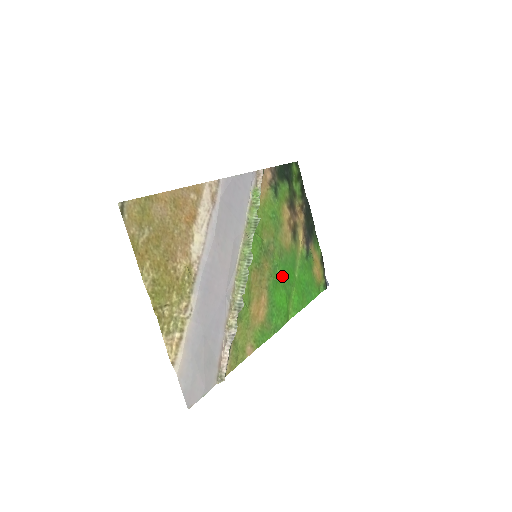
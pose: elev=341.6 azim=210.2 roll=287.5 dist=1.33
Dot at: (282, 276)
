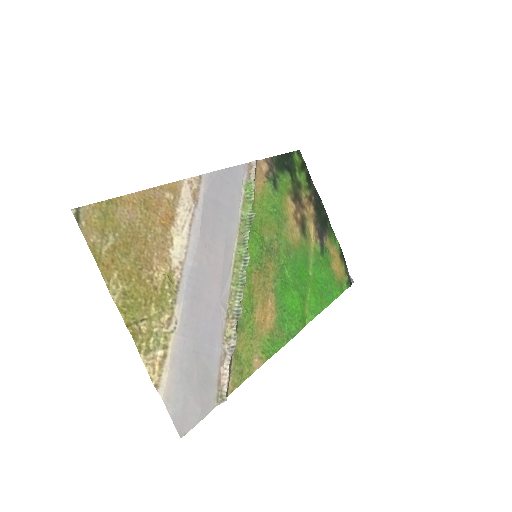
Dot at: (292, 276)
